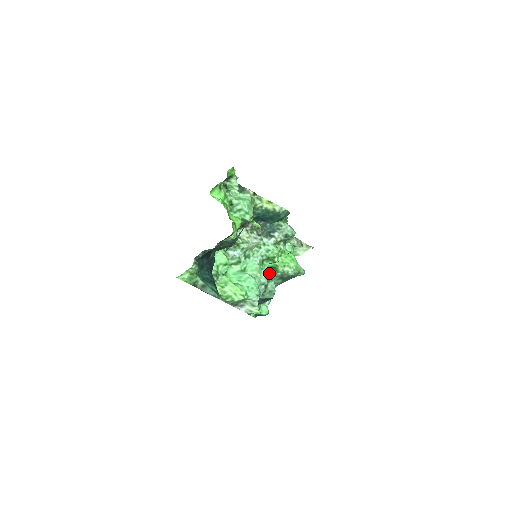
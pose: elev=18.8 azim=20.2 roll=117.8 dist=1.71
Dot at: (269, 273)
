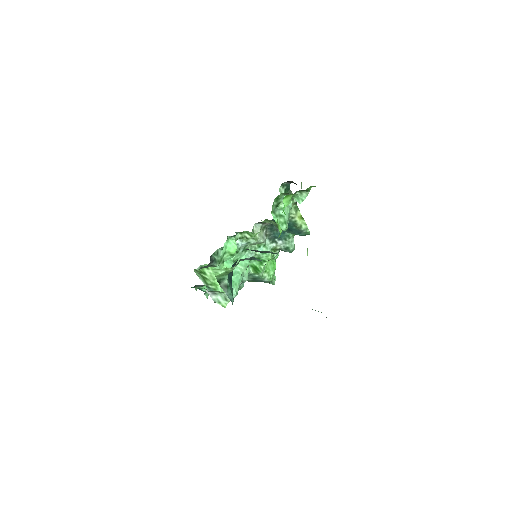
Dot at: (249, 271)
